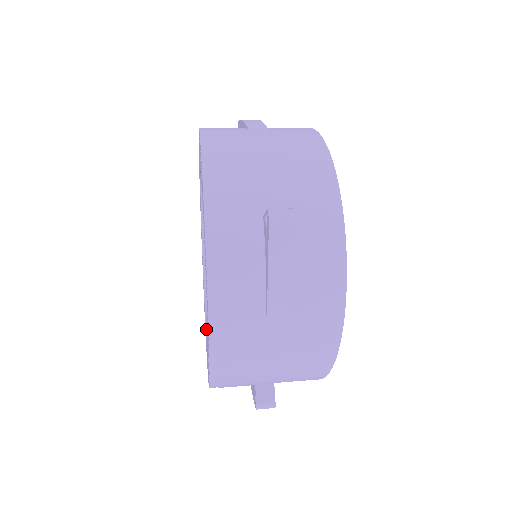
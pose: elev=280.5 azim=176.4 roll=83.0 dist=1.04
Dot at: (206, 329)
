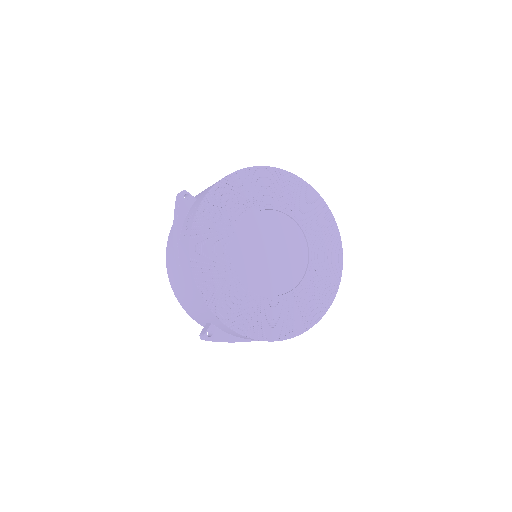
Dot at: occluded
